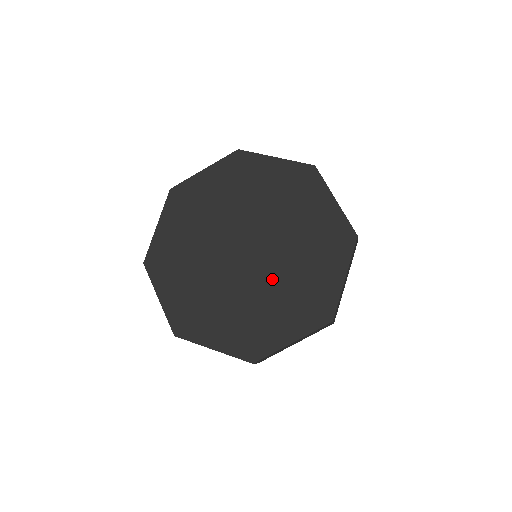
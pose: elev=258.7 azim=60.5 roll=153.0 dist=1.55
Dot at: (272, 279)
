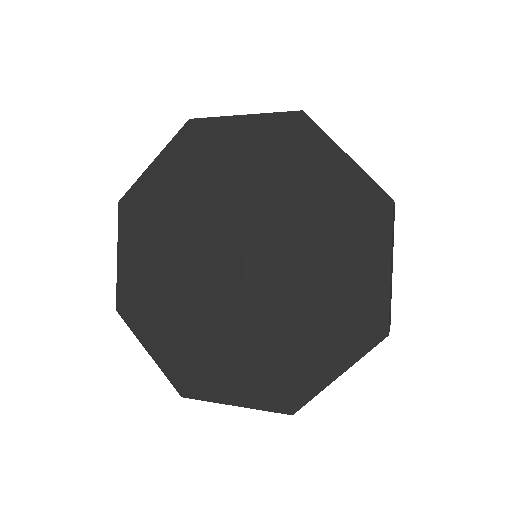
Dot at: (294, 248)
